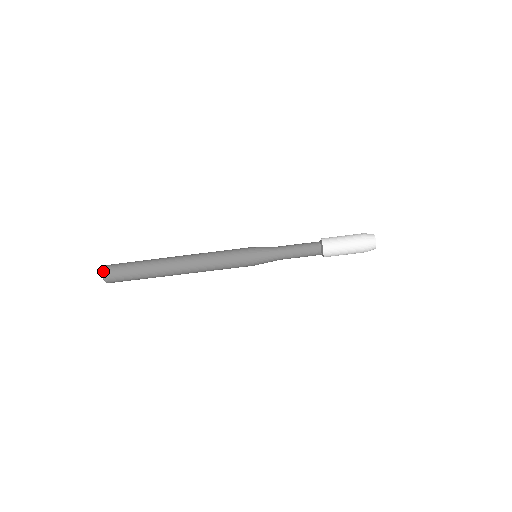
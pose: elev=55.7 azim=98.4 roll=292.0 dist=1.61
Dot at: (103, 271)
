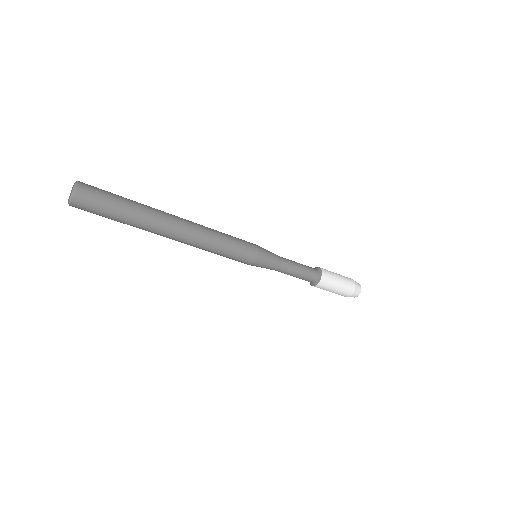
Dot at: (77, 186)
